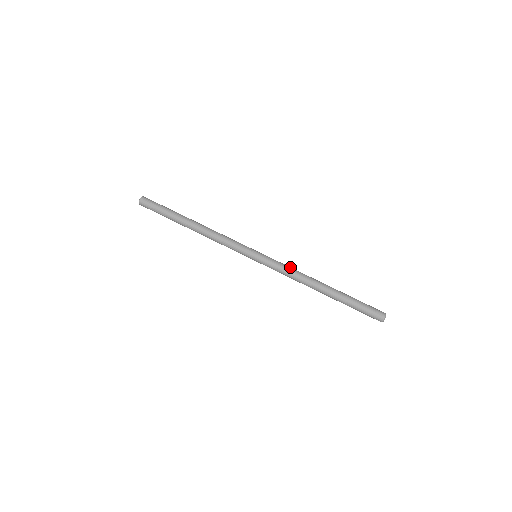
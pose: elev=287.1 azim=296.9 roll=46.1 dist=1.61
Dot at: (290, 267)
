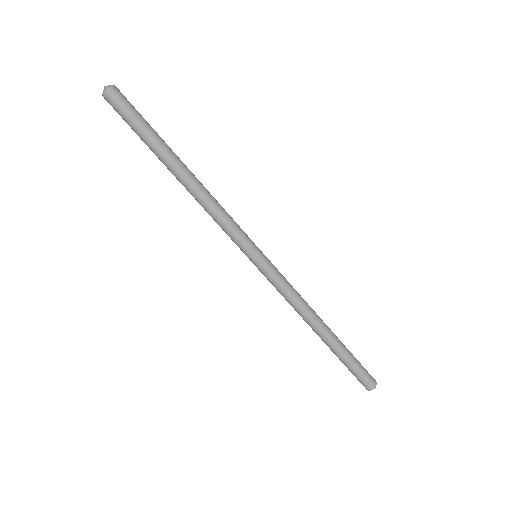
Dot at: (290, 295)
